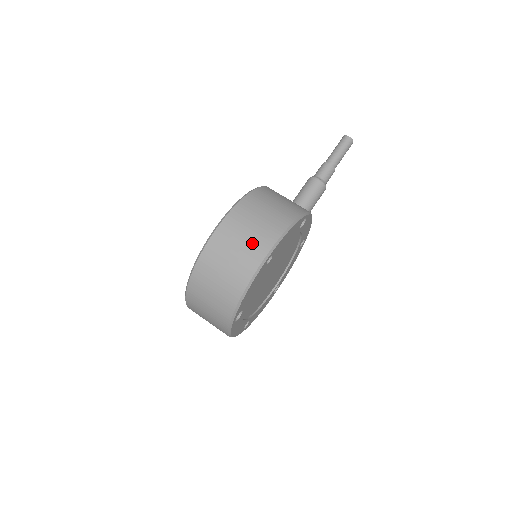
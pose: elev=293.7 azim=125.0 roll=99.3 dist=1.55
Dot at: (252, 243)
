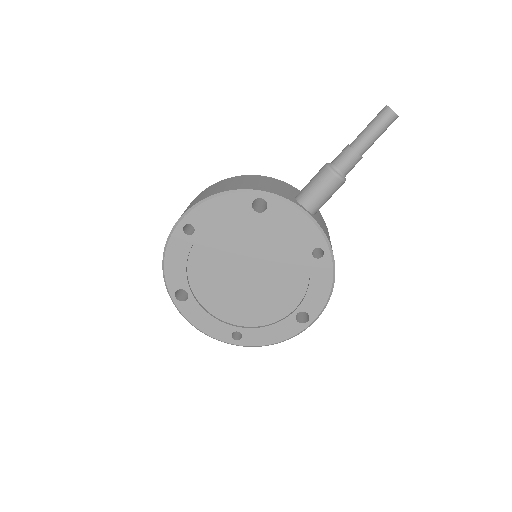
Dot at: occluded
